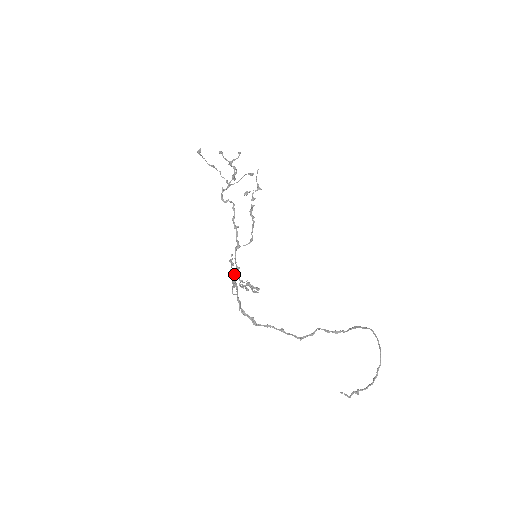
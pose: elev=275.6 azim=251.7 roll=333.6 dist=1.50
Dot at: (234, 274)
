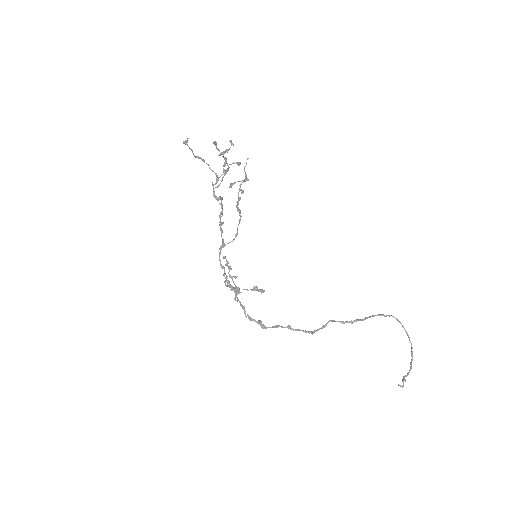
Dot at: occluded
